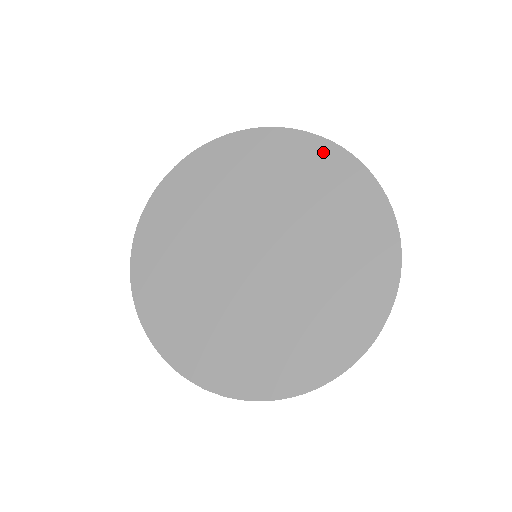
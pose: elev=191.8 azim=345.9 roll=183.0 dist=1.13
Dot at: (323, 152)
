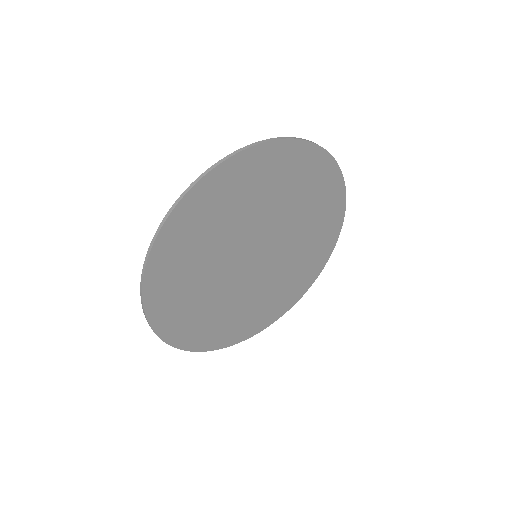
Dot at: (338, 202)
